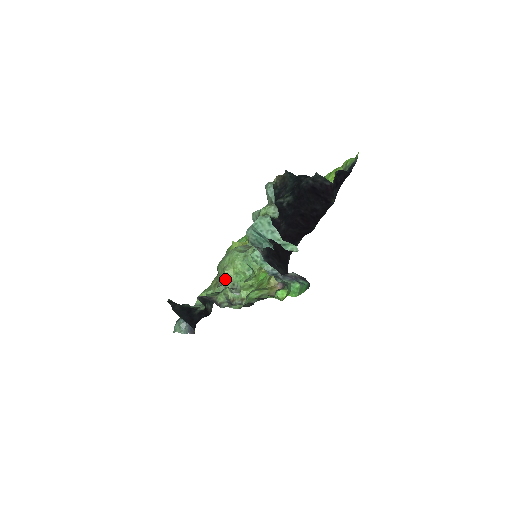
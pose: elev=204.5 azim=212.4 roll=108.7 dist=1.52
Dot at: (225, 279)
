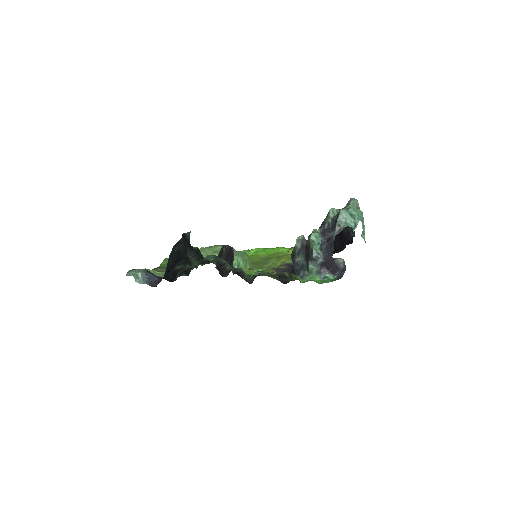
Dot at: occluded
